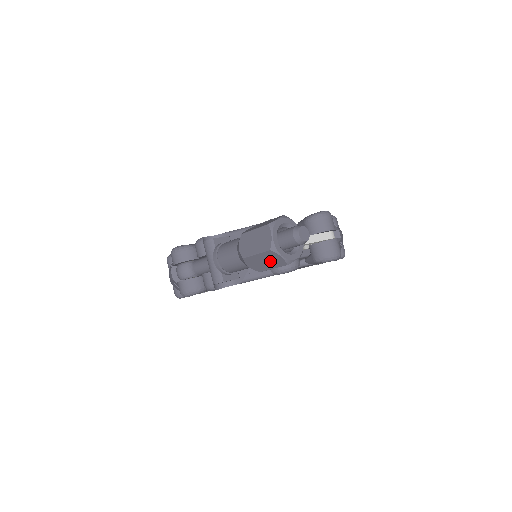
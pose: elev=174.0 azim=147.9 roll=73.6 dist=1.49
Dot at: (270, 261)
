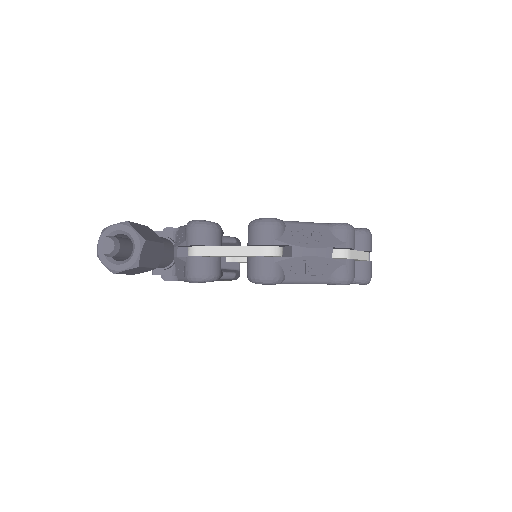
Dot at: occluded
